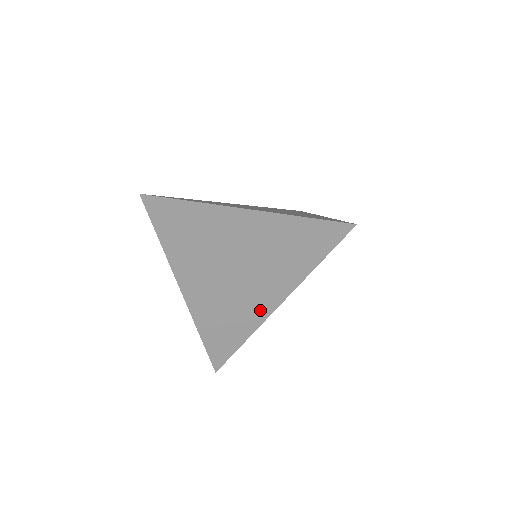
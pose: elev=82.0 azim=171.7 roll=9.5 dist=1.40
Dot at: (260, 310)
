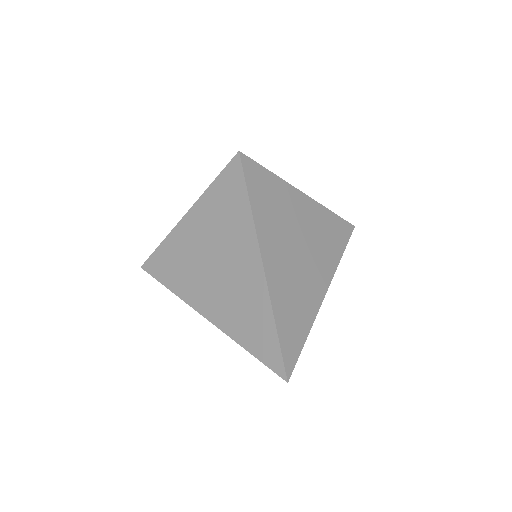
Dot at: (254, 278)
